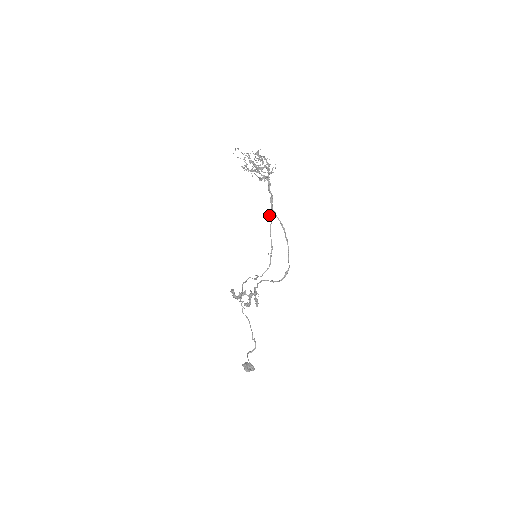
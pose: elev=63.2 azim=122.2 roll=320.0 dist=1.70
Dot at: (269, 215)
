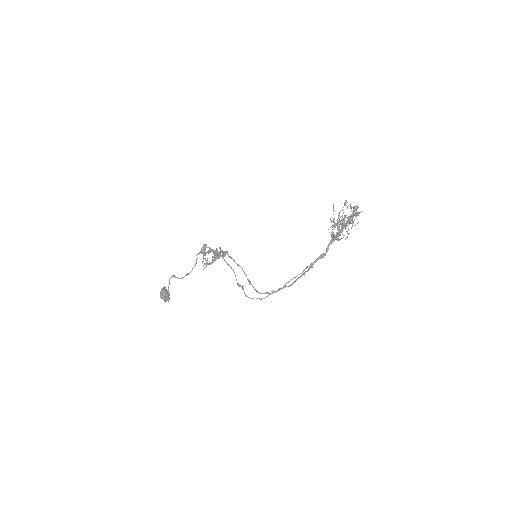
Dot at: (306, 268)
